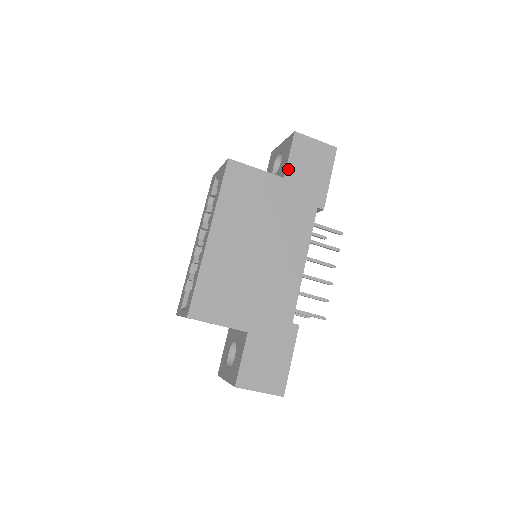
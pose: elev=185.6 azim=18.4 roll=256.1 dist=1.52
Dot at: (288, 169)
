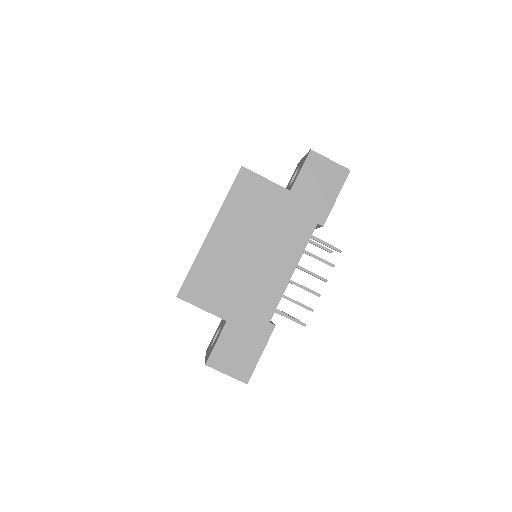
Dot at: (296, 183)
